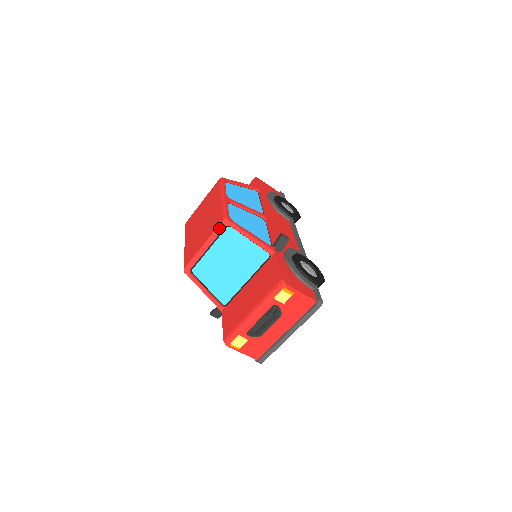
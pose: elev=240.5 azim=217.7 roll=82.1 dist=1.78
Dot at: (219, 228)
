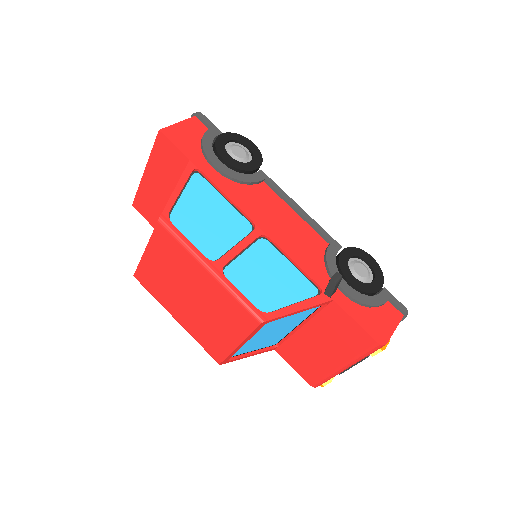
Dot at: (255, 330)
